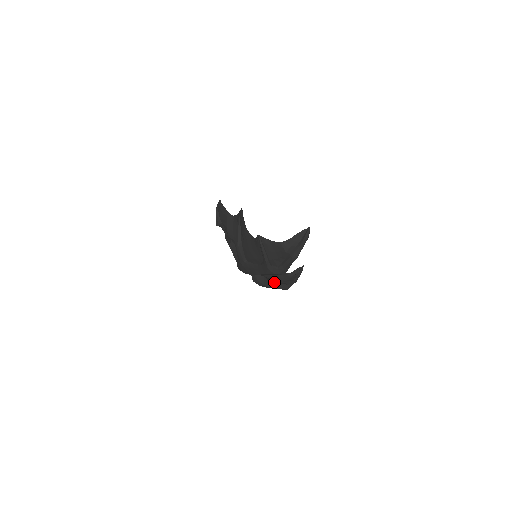
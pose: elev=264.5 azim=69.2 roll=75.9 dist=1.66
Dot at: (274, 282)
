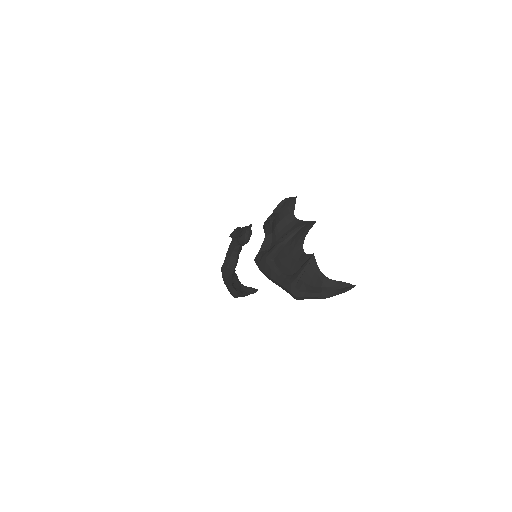
Dot at: (232, 283)
